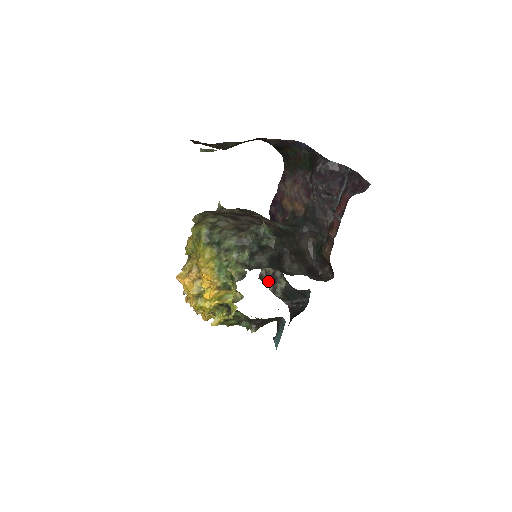
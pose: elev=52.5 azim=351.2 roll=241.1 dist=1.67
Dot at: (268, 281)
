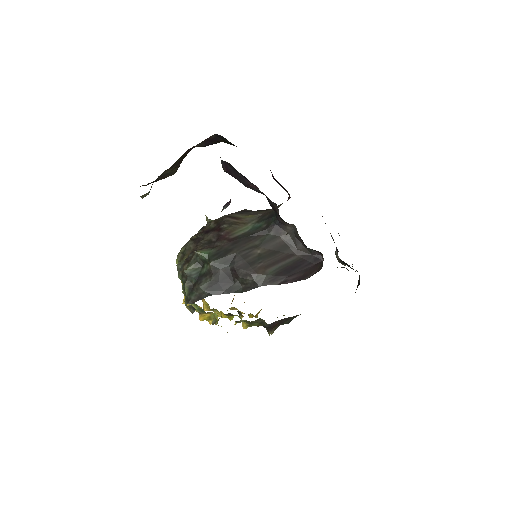
Dot at: occluded
